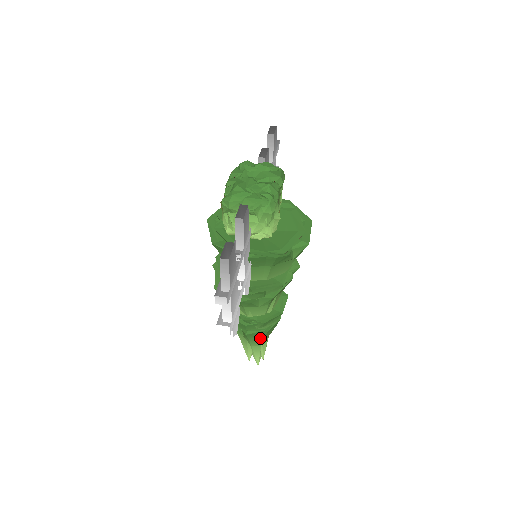
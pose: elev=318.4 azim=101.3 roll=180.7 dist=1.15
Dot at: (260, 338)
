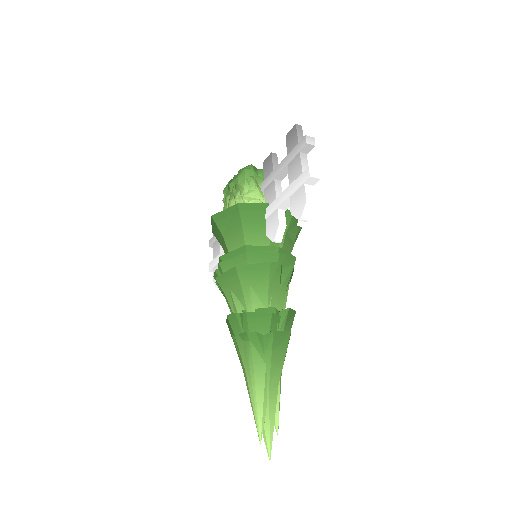
Dot at: (282, 351)
